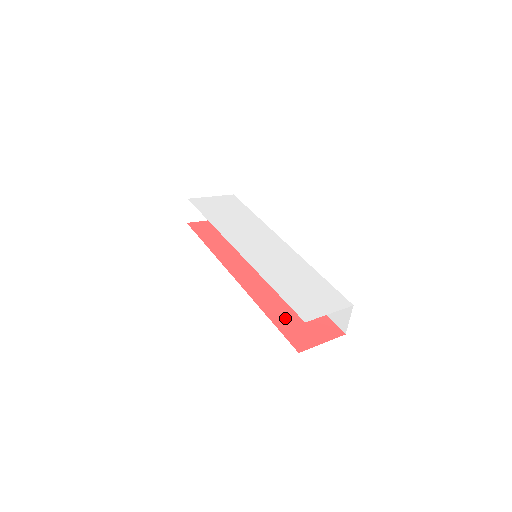
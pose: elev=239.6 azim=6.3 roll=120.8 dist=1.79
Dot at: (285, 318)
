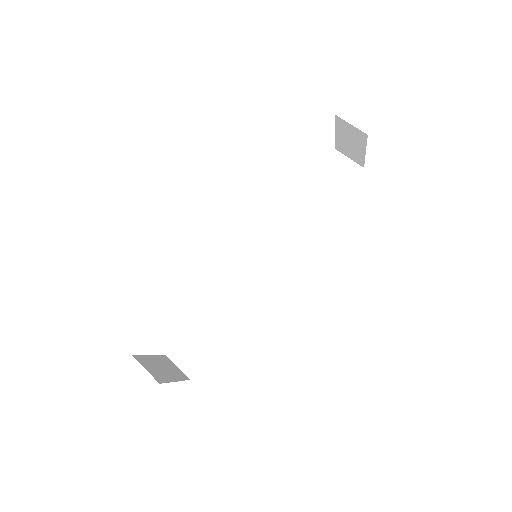
Dot at: occluded
